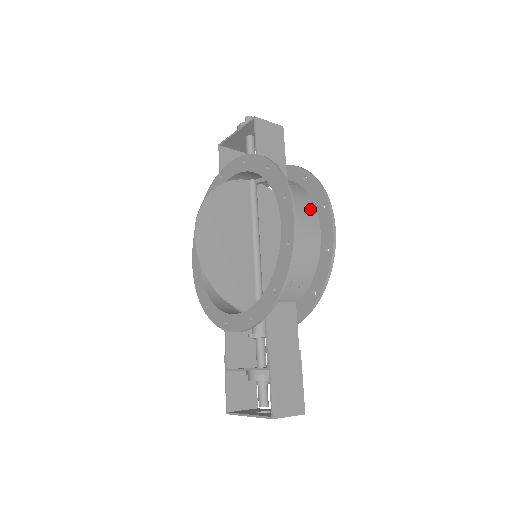
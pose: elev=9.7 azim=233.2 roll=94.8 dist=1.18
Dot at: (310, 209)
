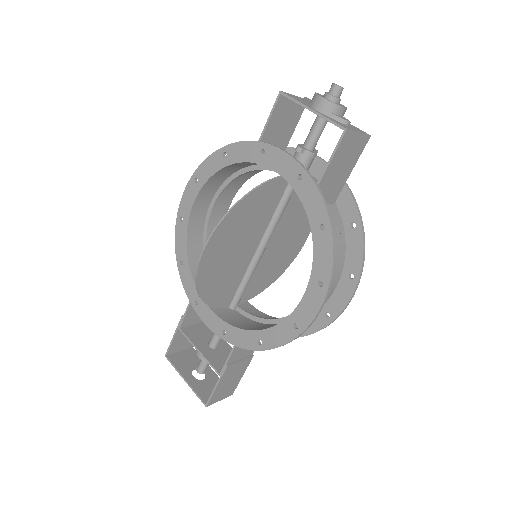
Dot at: (337, 272)
